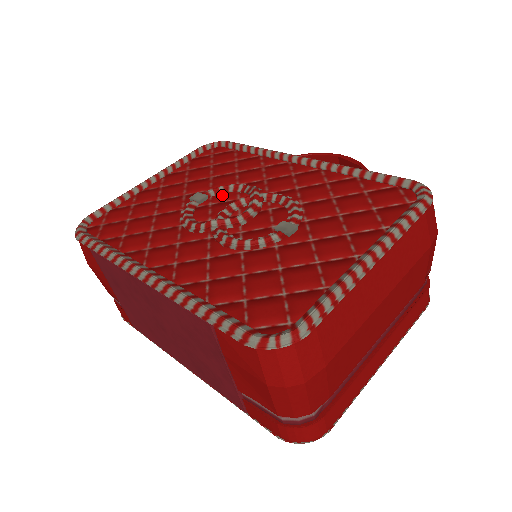
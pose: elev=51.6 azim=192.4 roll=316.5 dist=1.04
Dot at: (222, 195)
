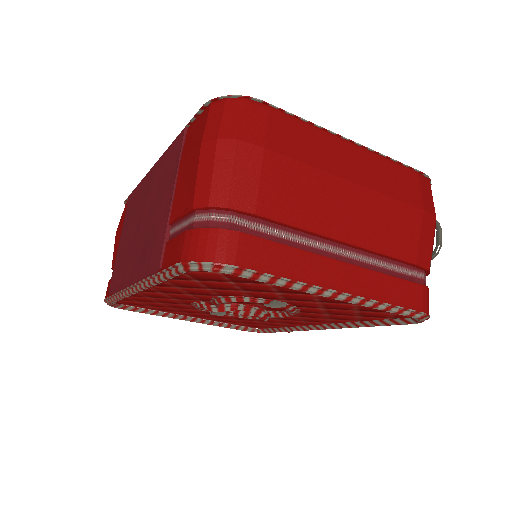
Dot at: occluded
